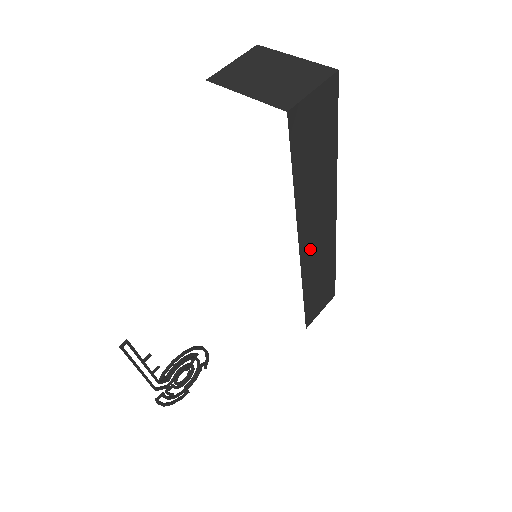
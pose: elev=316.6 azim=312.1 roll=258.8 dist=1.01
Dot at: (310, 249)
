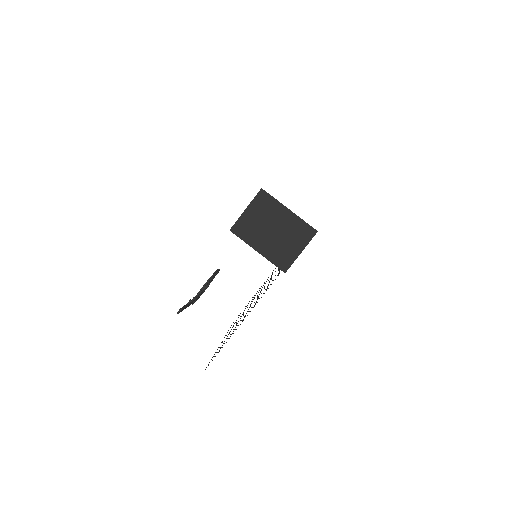
Dot at: occluded
